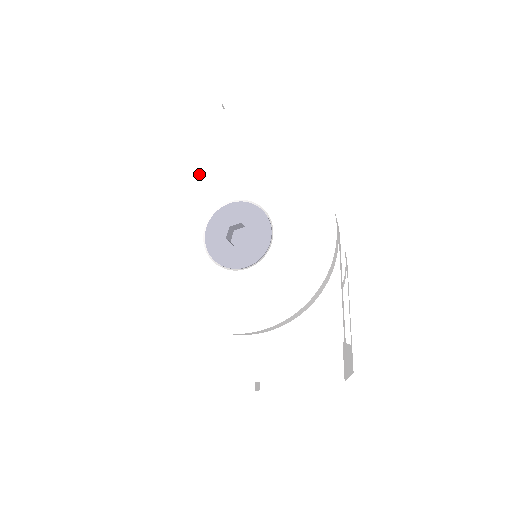
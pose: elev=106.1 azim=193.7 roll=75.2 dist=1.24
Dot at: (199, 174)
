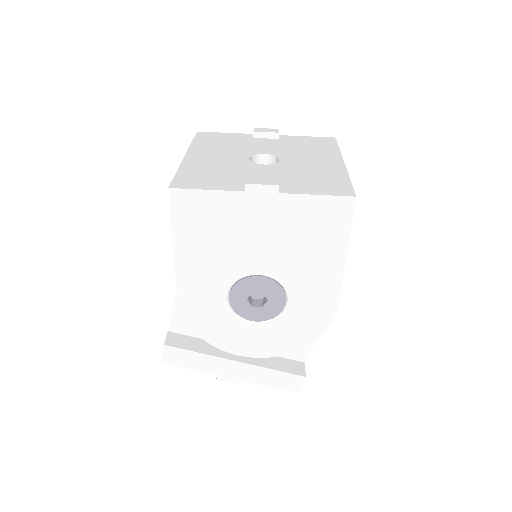
Dot at: (237, 244)
